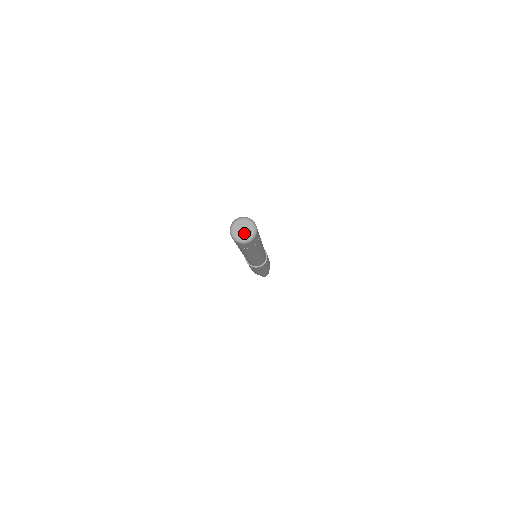
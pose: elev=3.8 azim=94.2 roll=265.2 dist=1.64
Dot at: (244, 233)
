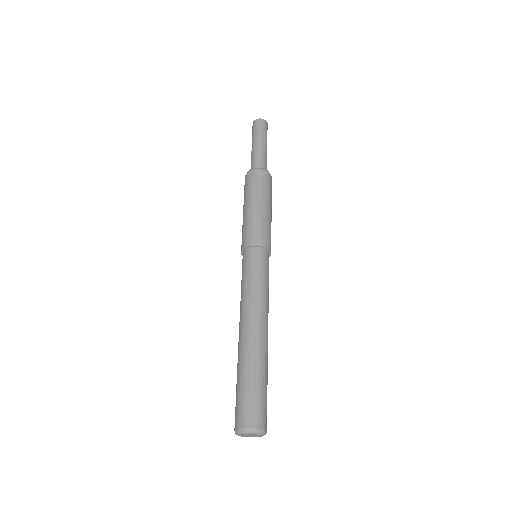
Dot at: occluded
